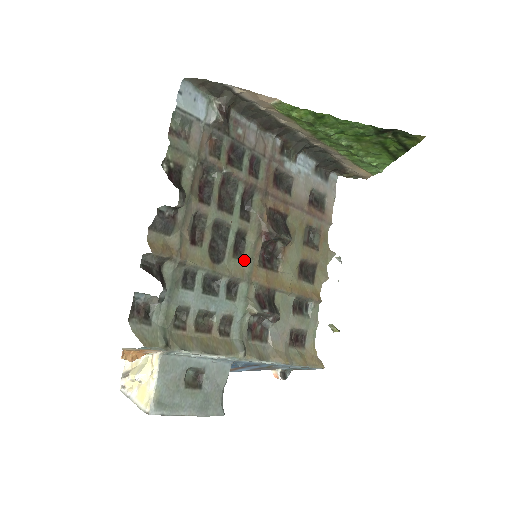
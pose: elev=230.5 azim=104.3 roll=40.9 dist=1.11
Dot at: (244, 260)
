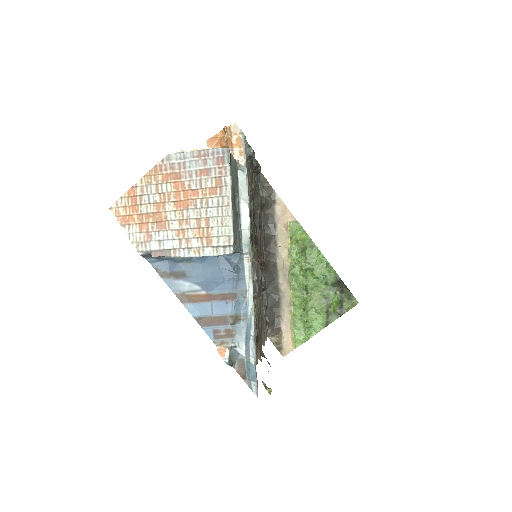
Dot at: occluded
